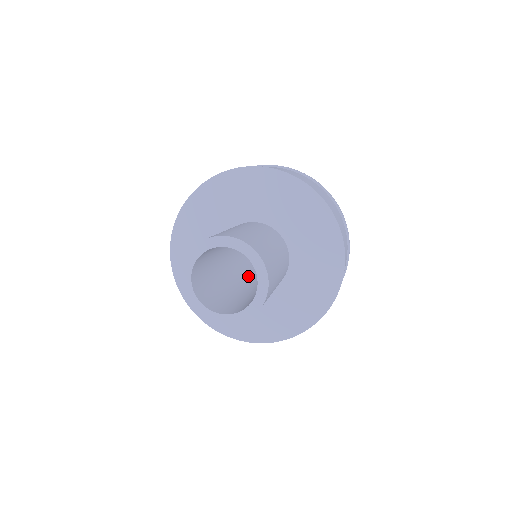
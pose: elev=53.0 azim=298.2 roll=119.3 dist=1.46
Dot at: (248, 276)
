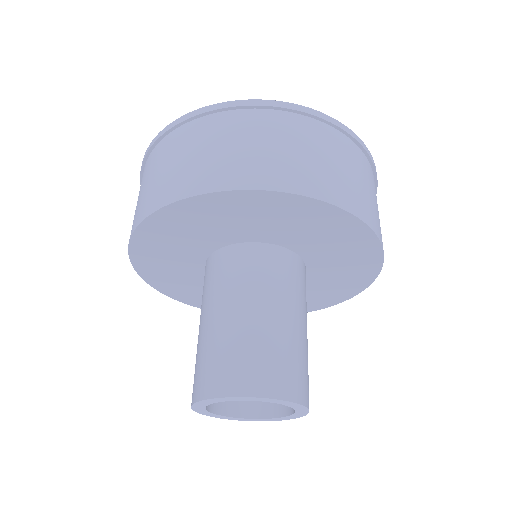
Dot at: occluded
